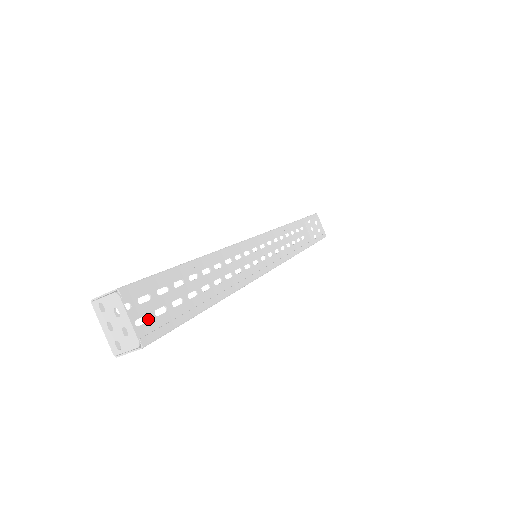
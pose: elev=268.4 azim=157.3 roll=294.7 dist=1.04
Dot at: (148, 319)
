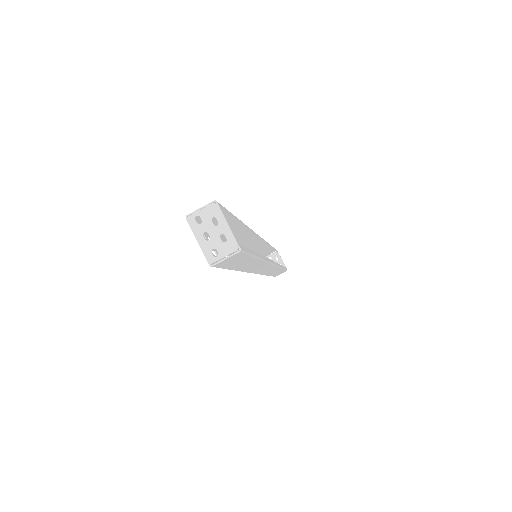
Dot at: (216, 255)
